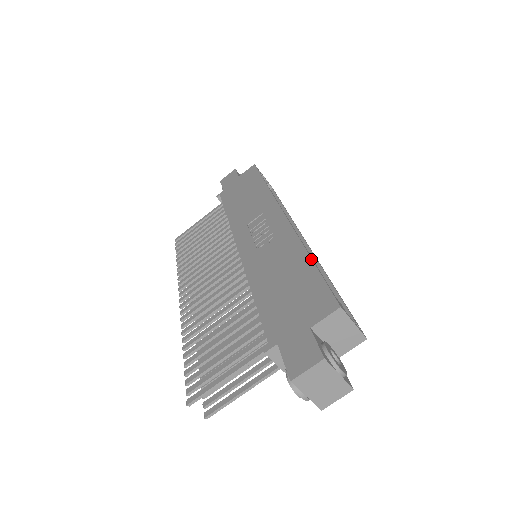
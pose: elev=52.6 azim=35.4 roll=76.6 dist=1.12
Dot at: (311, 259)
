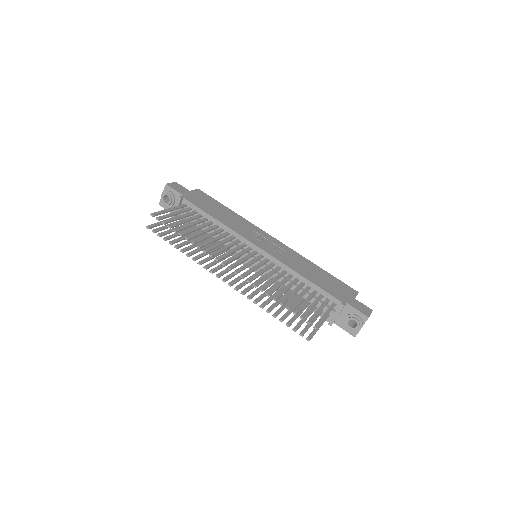
Dot at: (322, 269)
